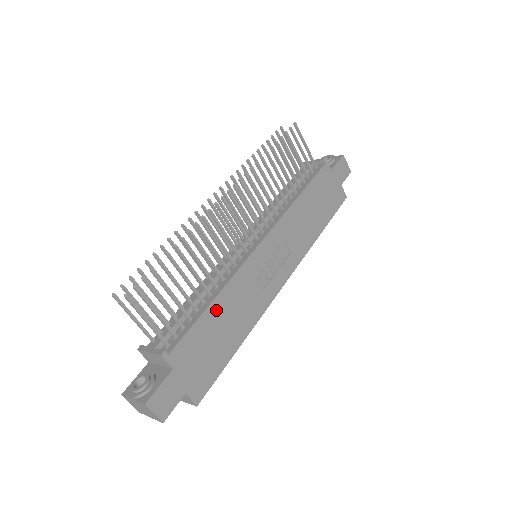
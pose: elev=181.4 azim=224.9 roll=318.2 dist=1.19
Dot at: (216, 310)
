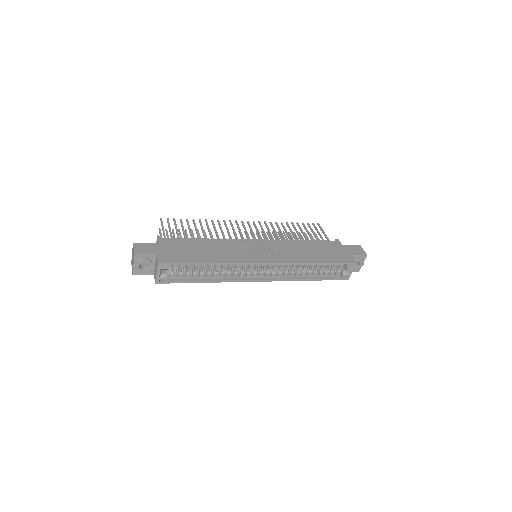
Dot at: (203, 242)
